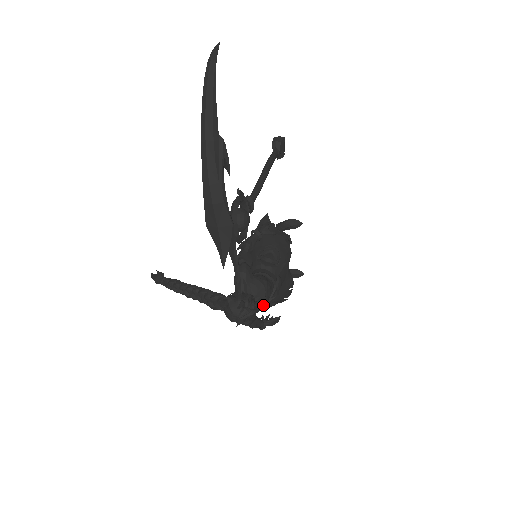
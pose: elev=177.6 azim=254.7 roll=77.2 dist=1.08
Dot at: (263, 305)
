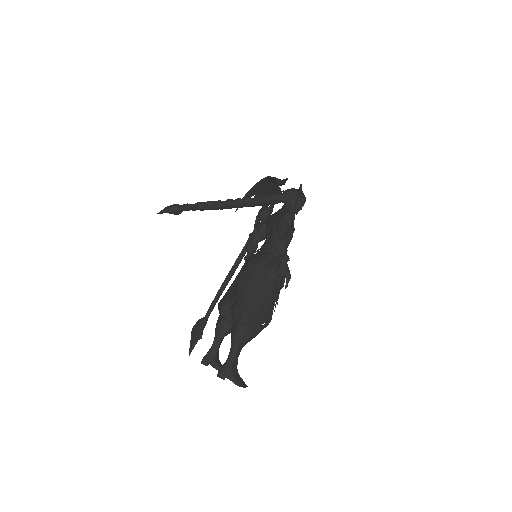
Dot at: (294, 229)
